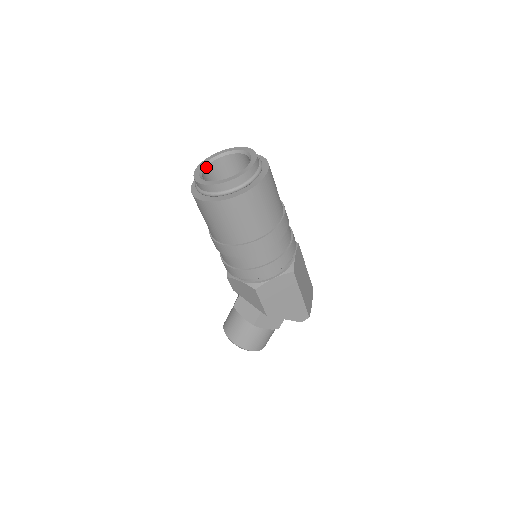
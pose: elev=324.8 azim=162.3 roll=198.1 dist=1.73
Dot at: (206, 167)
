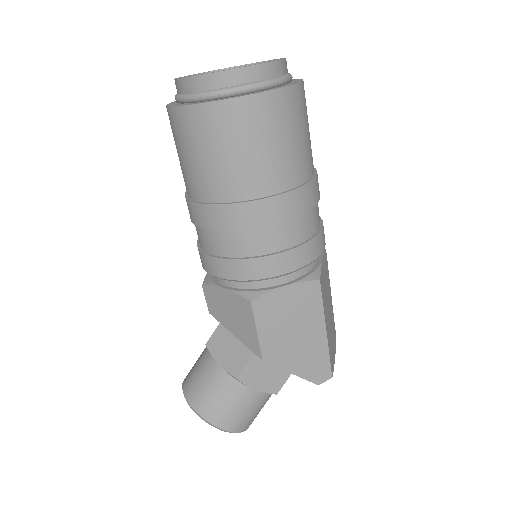
Dot at: occluded
